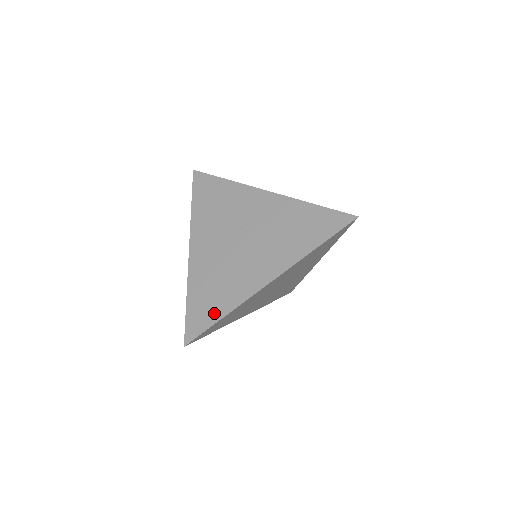
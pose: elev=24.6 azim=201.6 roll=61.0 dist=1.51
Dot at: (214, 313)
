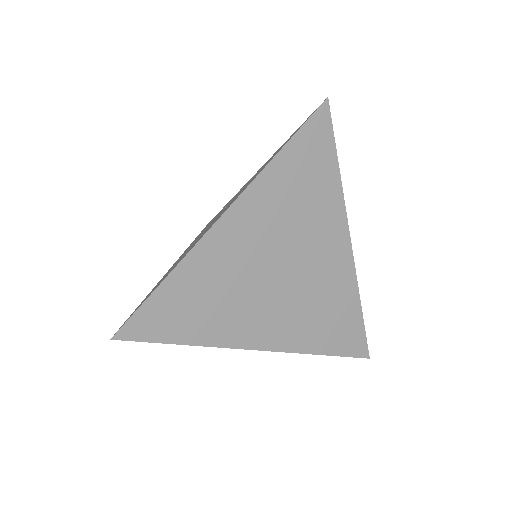
Dot at: occluded
